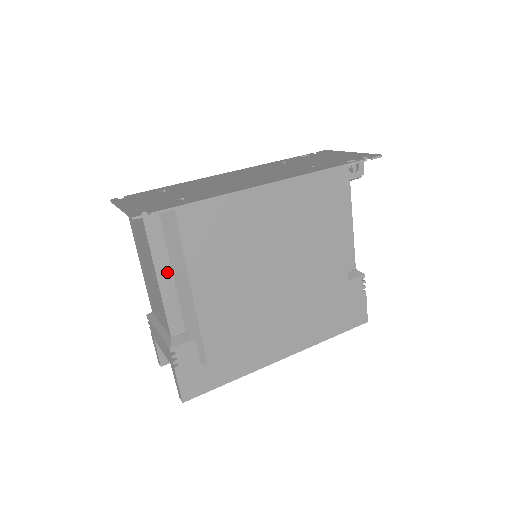
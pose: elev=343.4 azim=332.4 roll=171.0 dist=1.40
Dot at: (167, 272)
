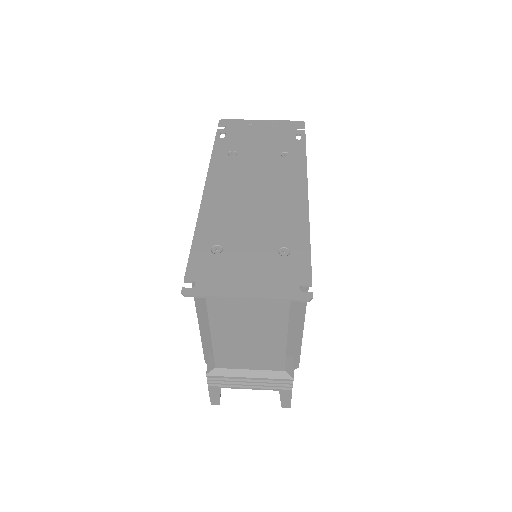
Dot at: occluded
